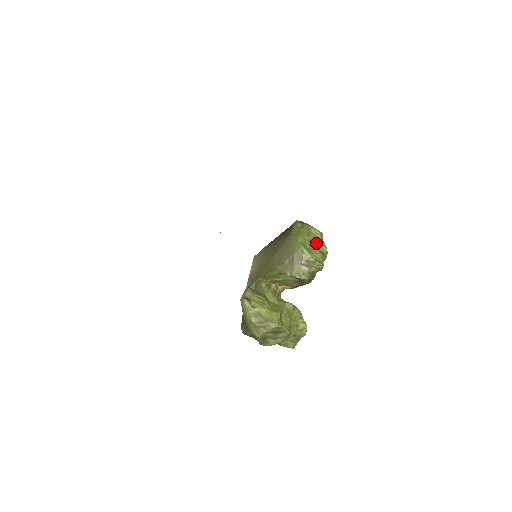
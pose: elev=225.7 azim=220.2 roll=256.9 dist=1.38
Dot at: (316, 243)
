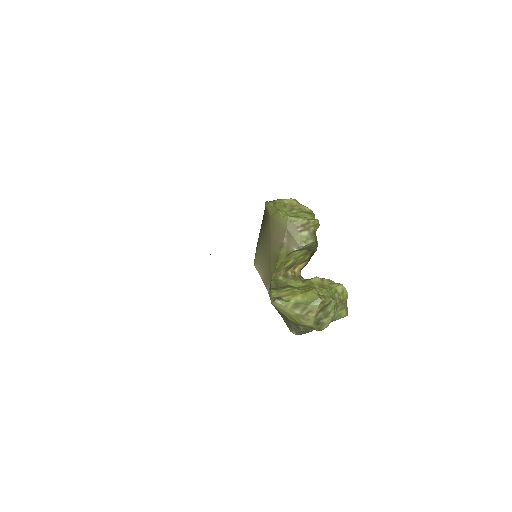
Dot at: (296, 209)
